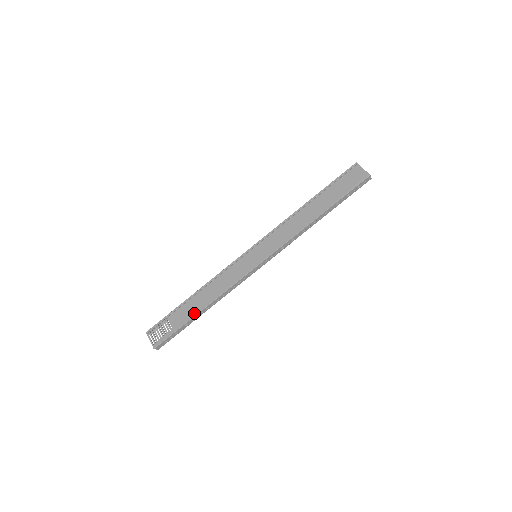
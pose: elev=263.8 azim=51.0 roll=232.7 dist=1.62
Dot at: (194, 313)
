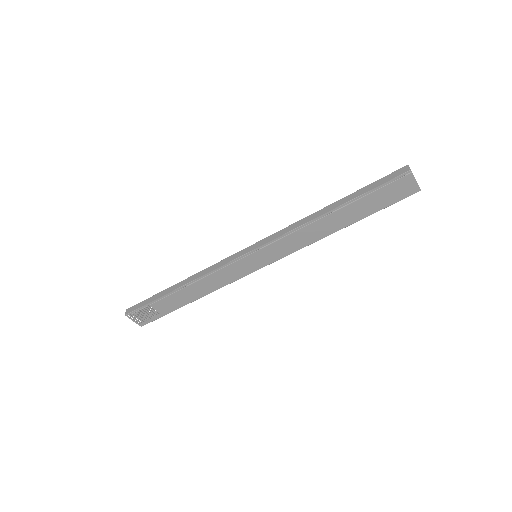
Dot at: (184, 304)
